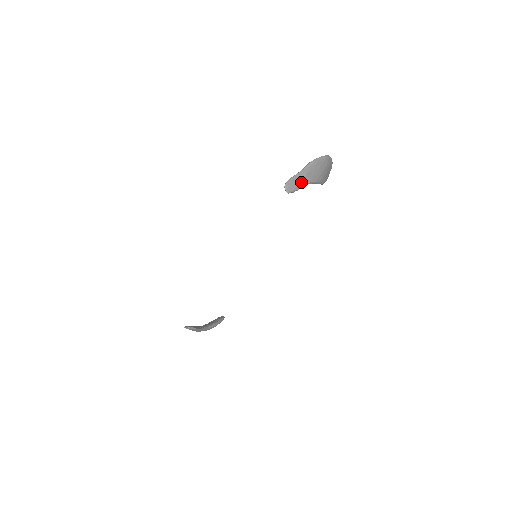
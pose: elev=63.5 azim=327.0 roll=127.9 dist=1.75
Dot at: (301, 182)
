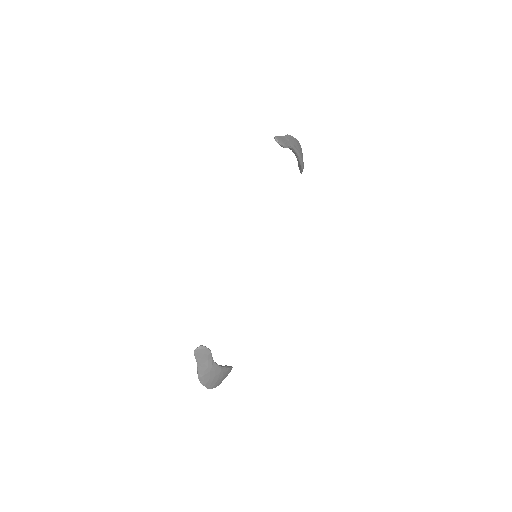
Dot at: (287, 142)
